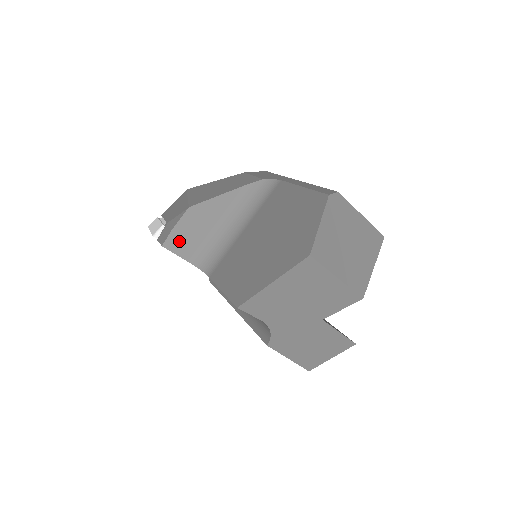
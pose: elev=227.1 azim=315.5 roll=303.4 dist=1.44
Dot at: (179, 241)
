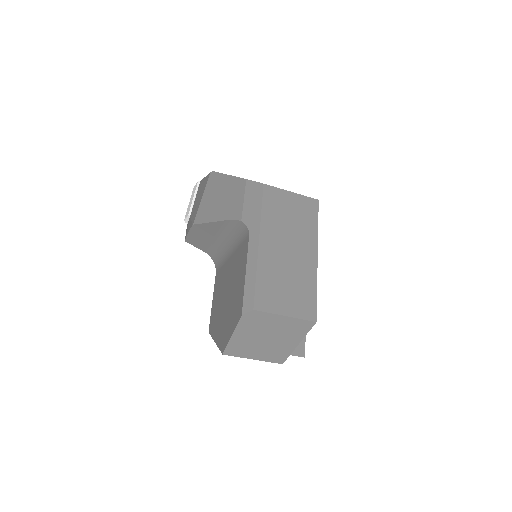
Dot at: (195, 241)
